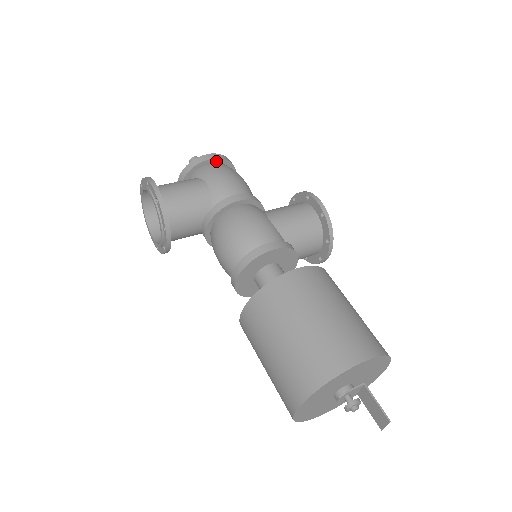
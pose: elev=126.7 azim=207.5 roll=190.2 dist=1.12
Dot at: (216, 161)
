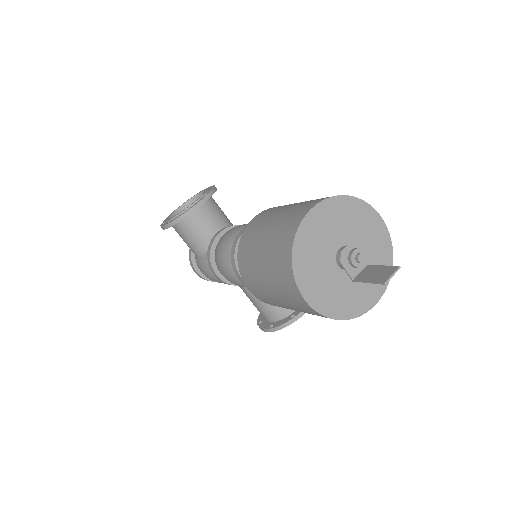
Dot at: occluded
